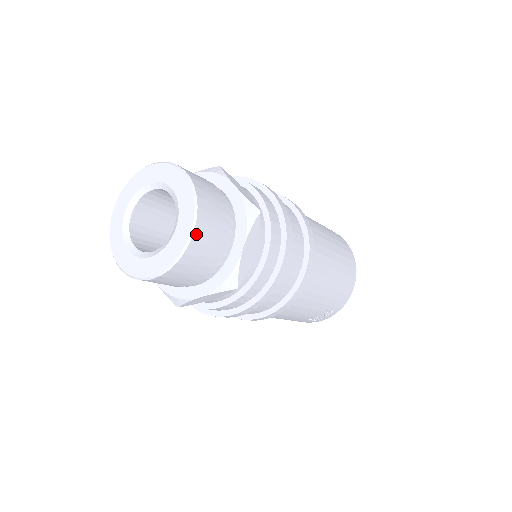
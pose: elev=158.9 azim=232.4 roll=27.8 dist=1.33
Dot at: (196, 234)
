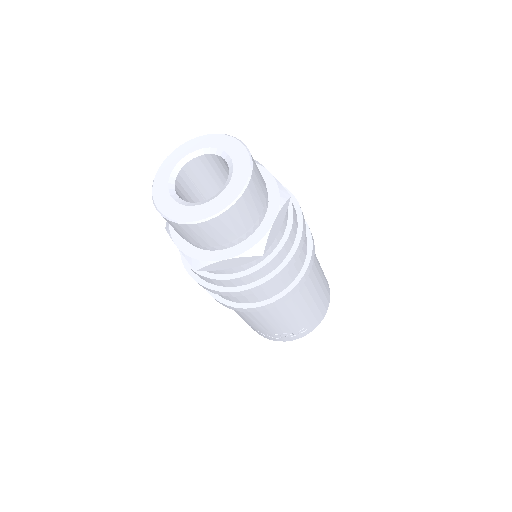
Dot at: (248, 190)
